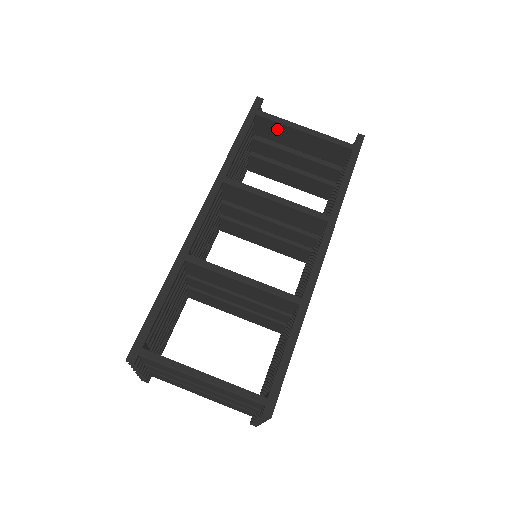
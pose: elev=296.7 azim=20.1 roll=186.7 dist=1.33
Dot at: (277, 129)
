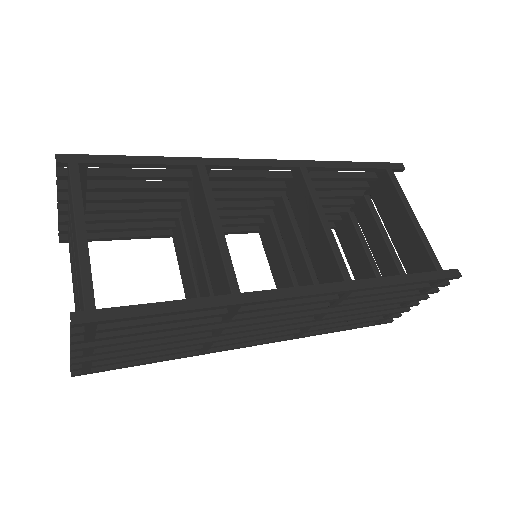
Dot at: (390, 198)
